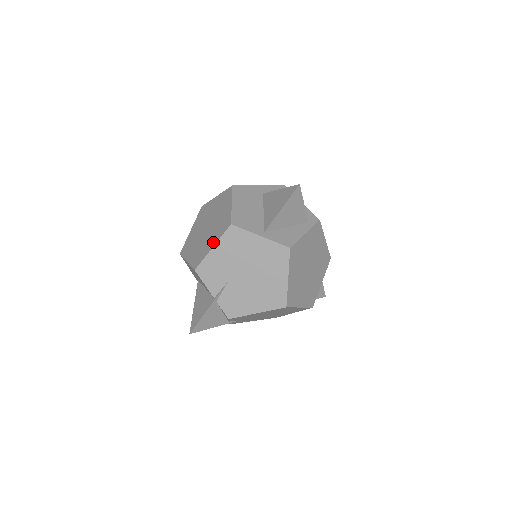
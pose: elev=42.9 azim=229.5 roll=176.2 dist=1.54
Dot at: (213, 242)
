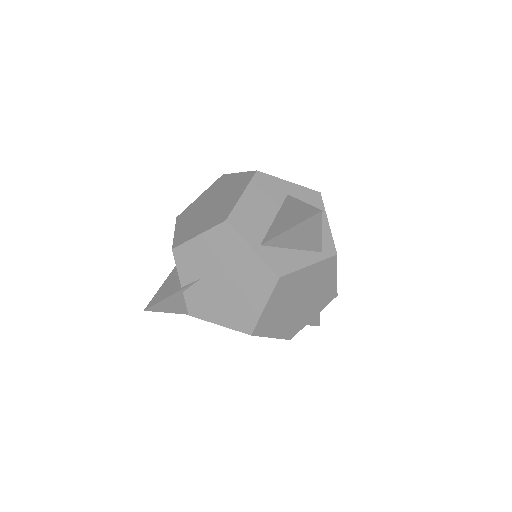
Dot at: (202, 229)
